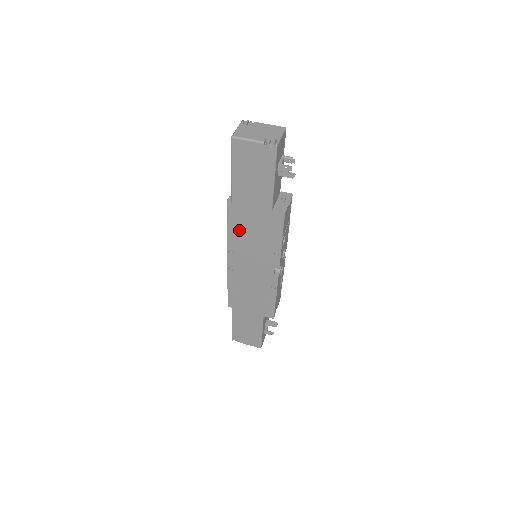
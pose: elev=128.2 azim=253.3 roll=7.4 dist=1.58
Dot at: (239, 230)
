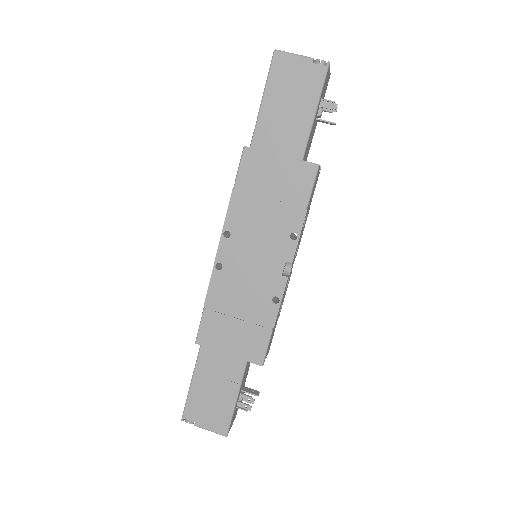
Dot at: (249, 194)
